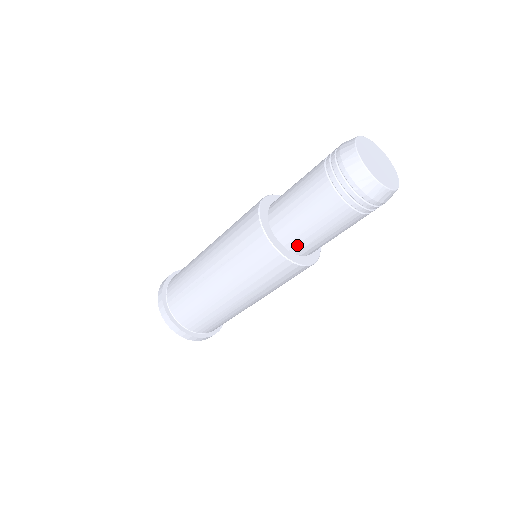
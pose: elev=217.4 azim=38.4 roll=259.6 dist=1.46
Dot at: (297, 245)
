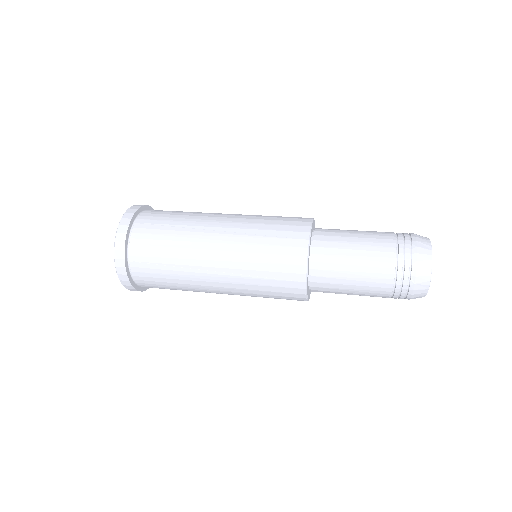
Dot at: occluded
